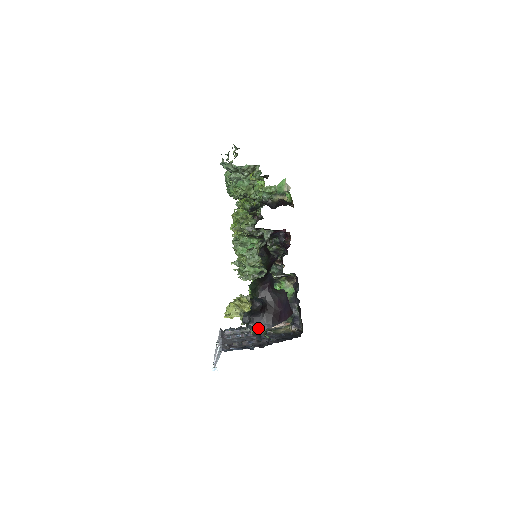
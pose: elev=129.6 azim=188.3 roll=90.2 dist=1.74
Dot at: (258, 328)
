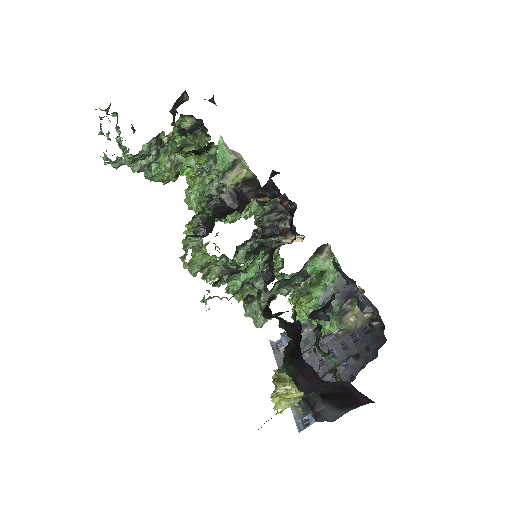
Dot at: (333, 421)
